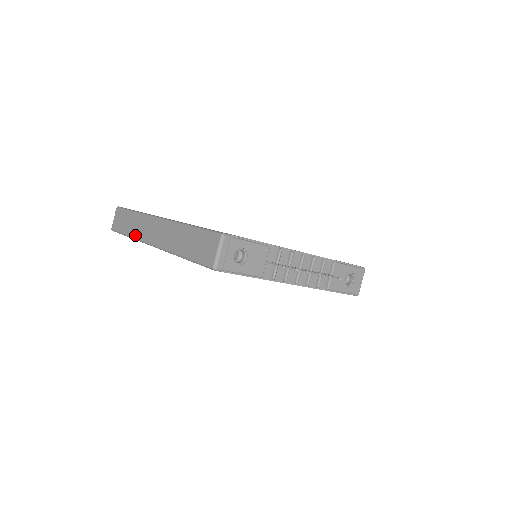
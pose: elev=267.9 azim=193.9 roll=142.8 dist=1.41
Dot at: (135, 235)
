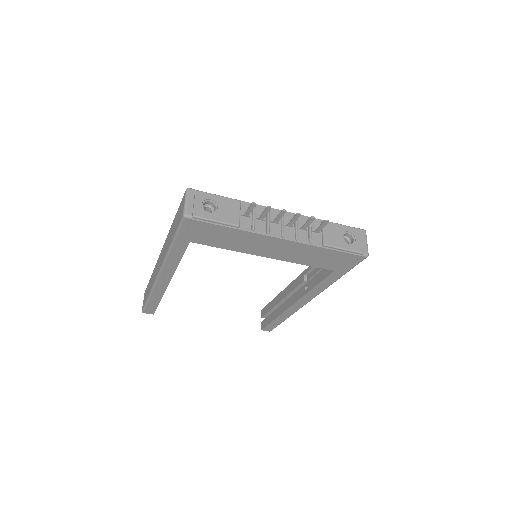
Dot at: (151, 286)
